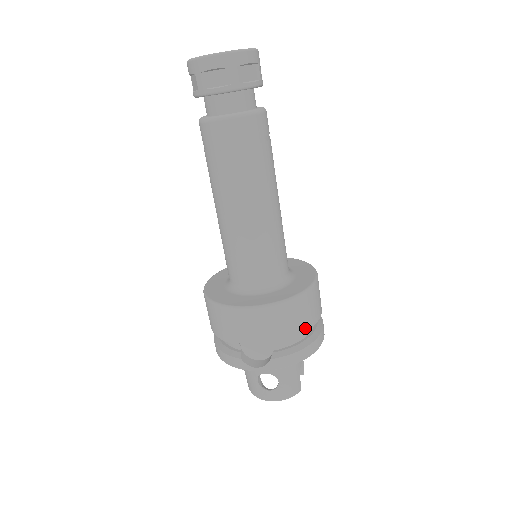
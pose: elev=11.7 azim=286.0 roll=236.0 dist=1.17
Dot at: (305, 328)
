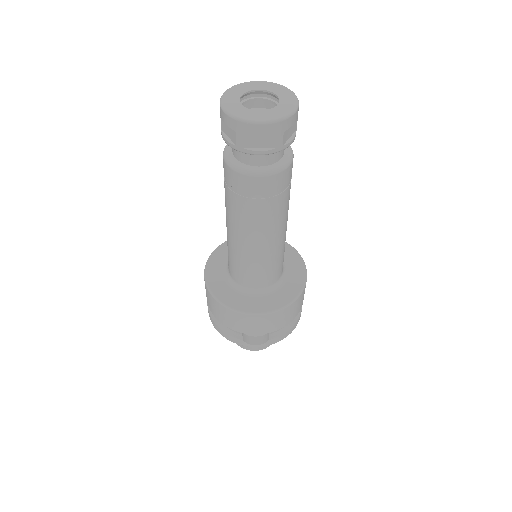
Dot at: (296, 314)
